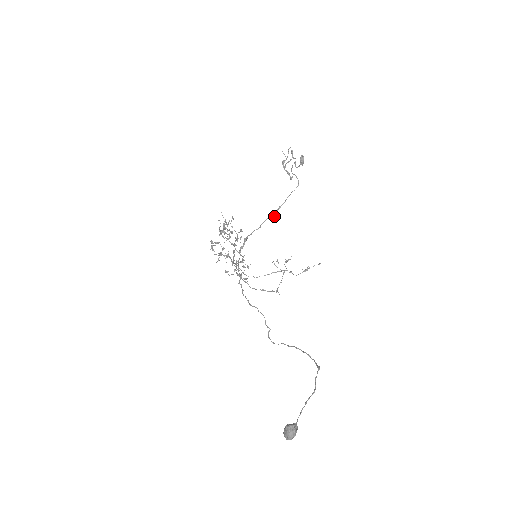
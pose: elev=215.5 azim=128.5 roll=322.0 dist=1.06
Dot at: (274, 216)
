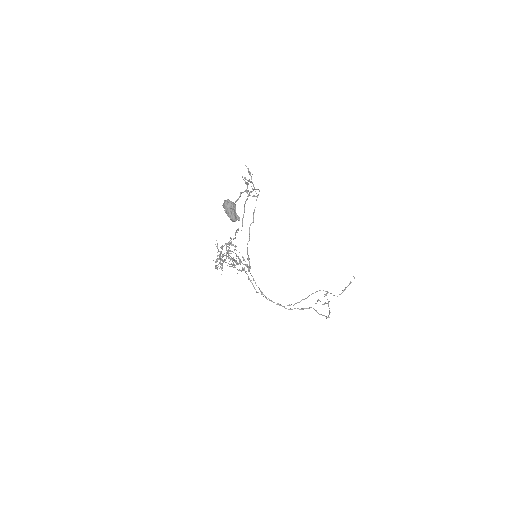
Dot at: (253, 220)
